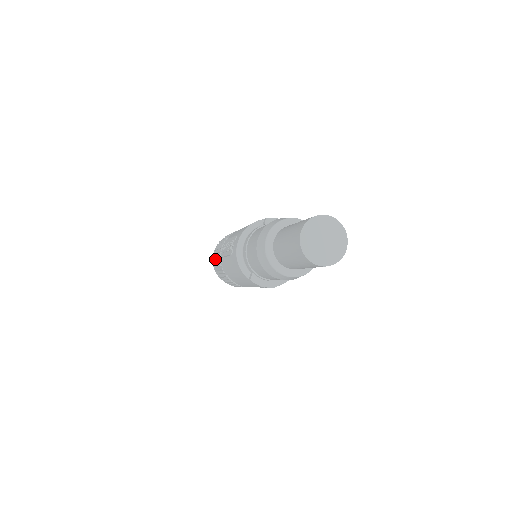
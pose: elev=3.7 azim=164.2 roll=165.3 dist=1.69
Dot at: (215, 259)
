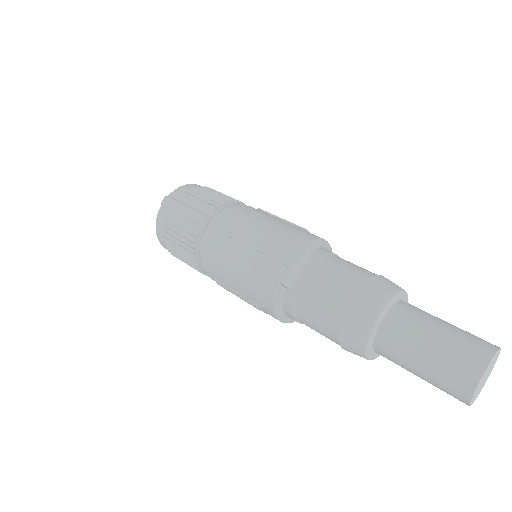
Dot at: occluded
